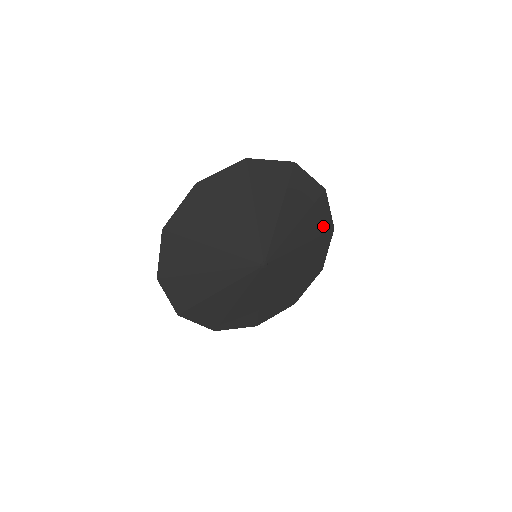
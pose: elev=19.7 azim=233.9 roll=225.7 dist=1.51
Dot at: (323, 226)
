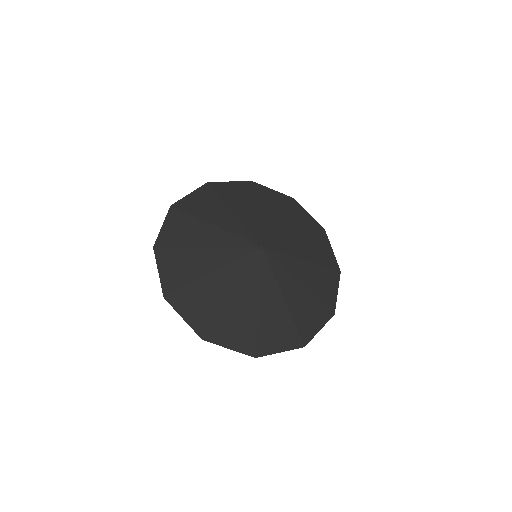
Dot at: (310, 226)
